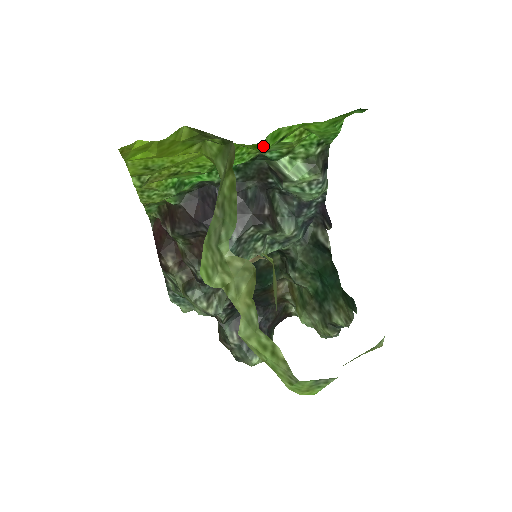
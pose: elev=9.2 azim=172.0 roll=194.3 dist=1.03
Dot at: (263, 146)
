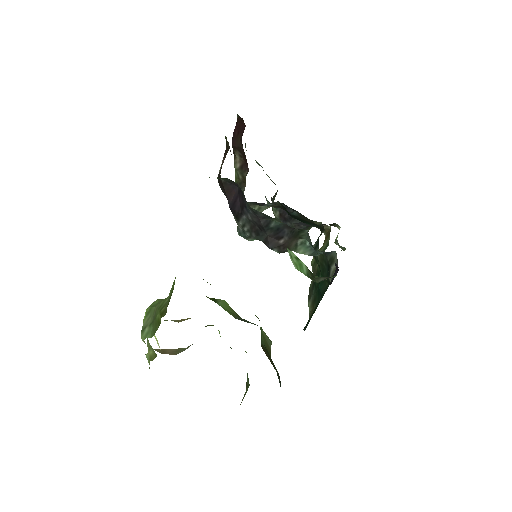
Dot at: occluded
